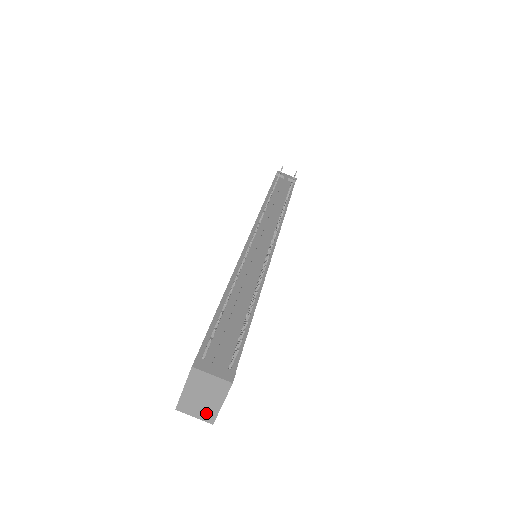
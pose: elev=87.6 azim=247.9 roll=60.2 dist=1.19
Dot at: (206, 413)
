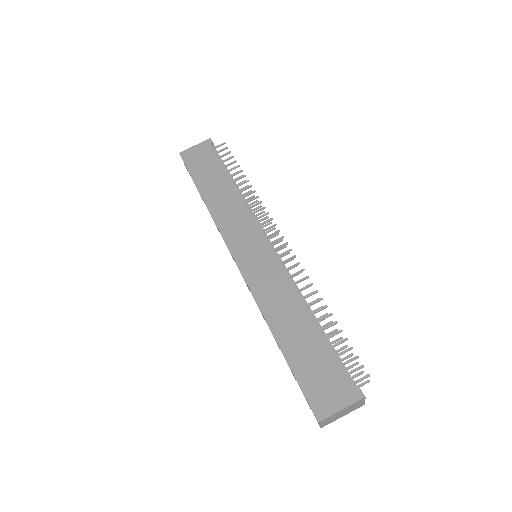
Dot at: (329, 422)
